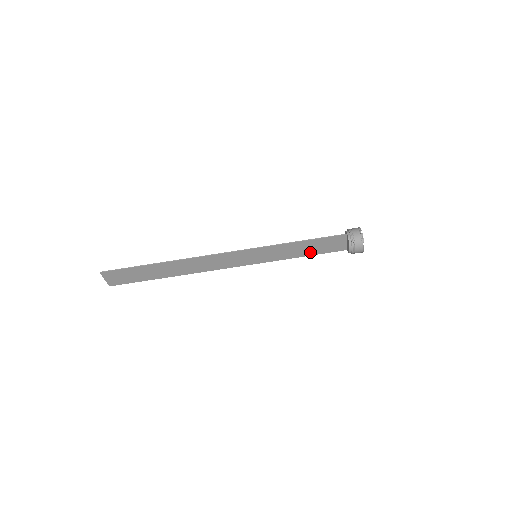
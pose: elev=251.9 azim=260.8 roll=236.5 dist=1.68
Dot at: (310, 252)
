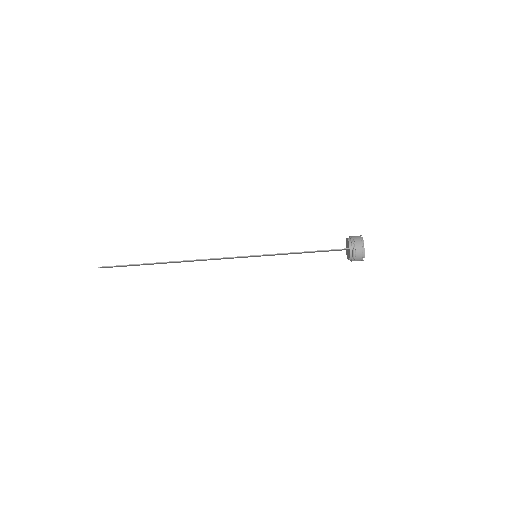
Dot at: (310, 252)
